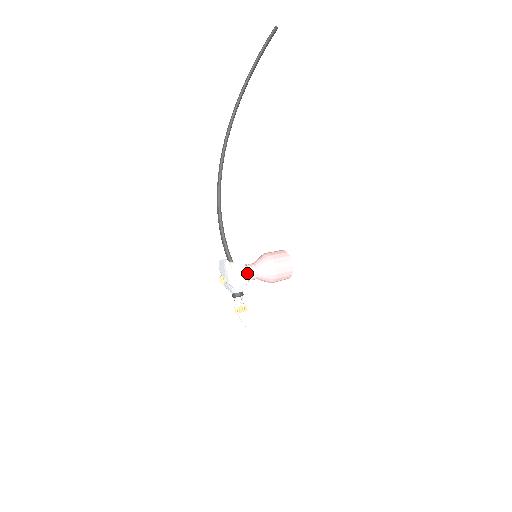
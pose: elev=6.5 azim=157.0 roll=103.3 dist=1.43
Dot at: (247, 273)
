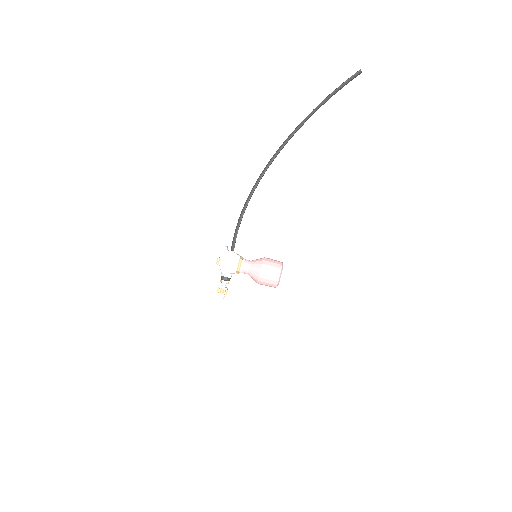
Dot at: (238, 265)
